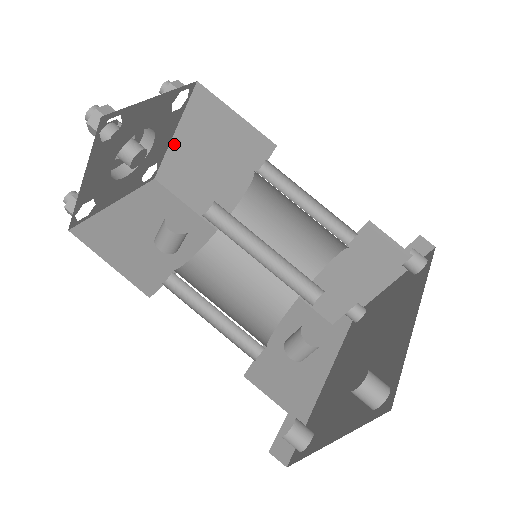
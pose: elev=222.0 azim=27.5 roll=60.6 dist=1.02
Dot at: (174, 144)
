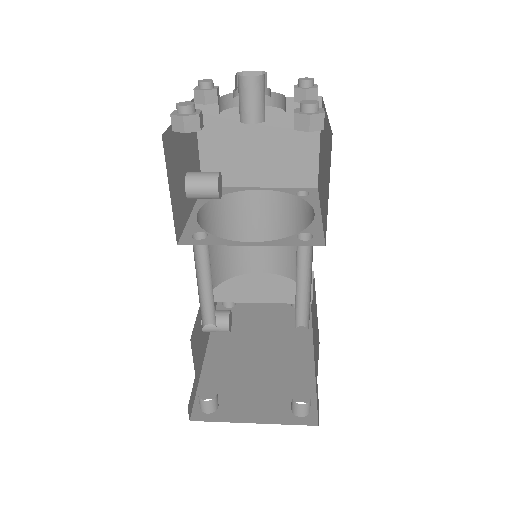
Dot at: occluded
